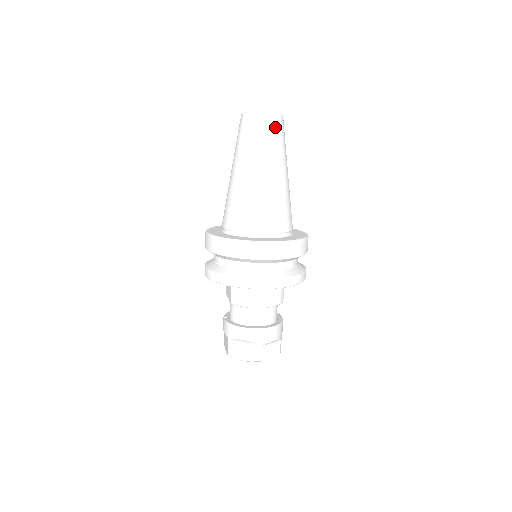
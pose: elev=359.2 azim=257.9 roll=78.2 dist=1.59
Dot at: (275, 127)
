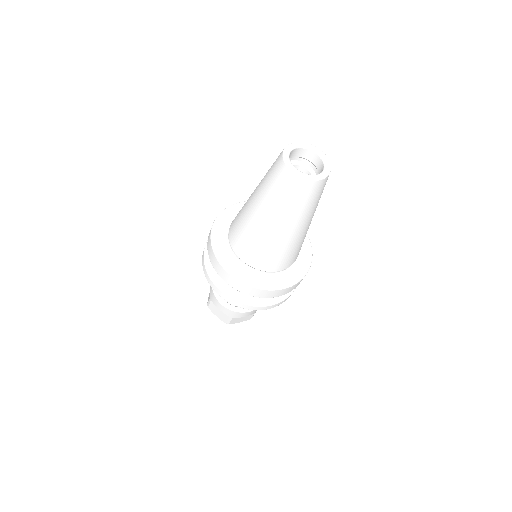
Dot at: occluded
